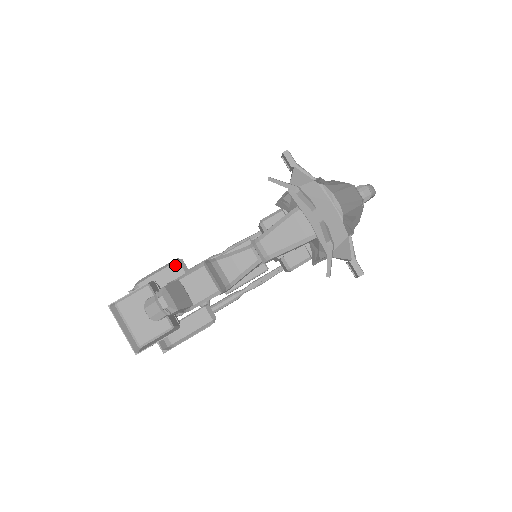
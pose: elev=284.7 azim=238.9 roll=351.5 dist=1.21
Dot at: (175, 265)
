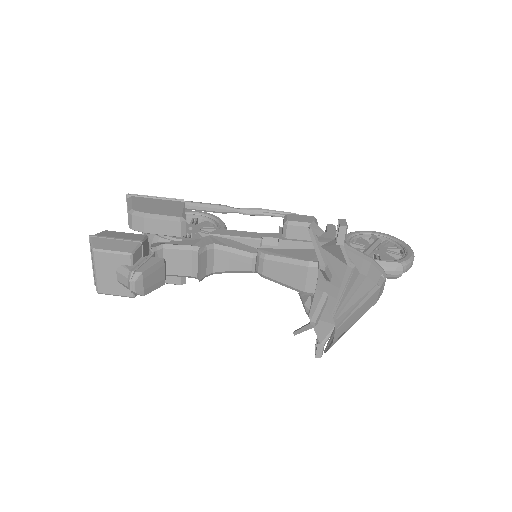
Dot at: (175, 224)
